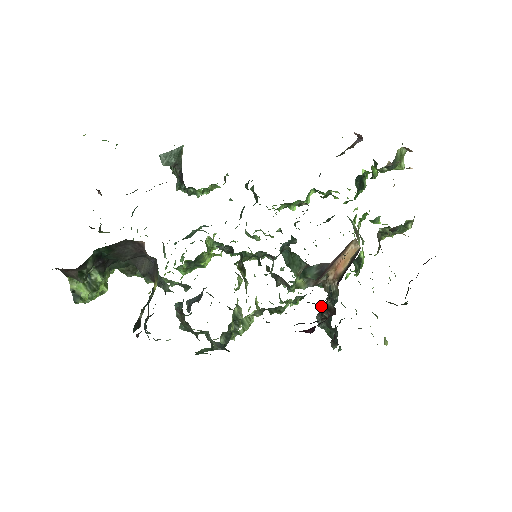
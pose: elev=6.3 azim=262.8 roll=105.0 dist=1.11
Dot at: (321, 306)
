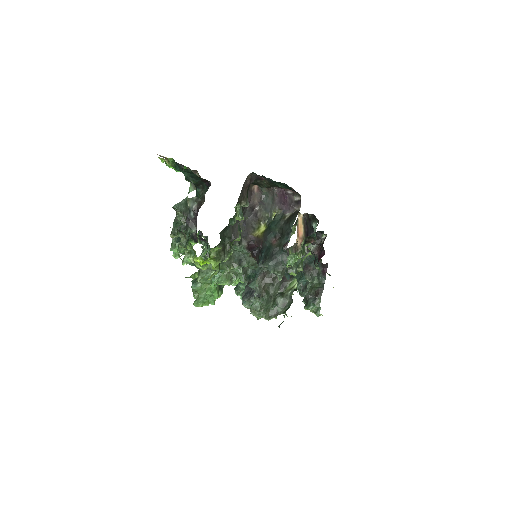
Dot at: occluded
